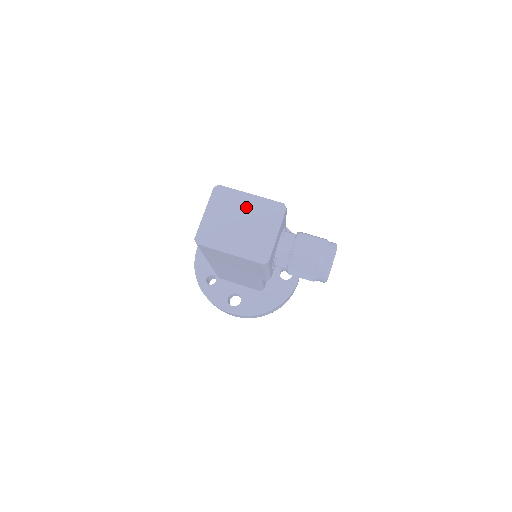
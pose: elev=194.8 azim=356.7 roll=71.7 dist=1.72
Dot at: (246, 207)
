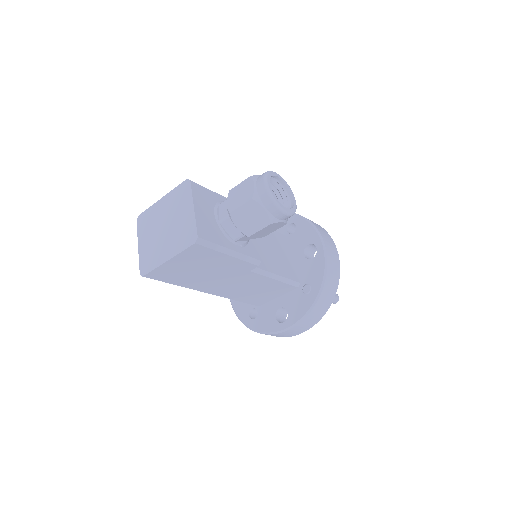
Dot at: (163, 211)
